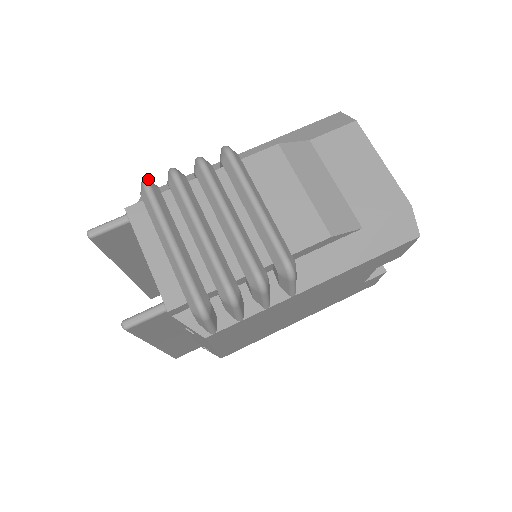
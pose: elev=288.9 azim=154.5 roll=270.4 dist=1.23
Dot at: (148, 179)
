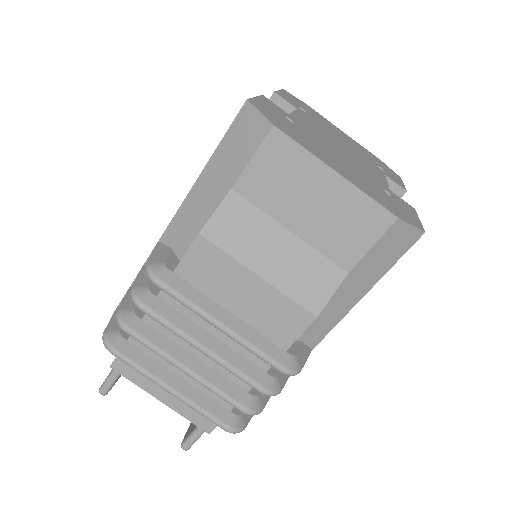
Dot at: (106, 336)
